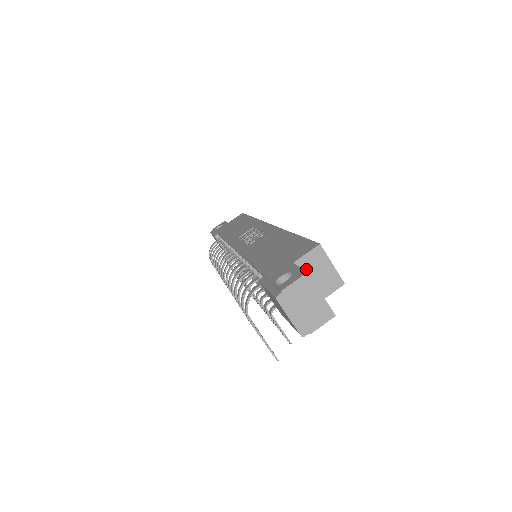
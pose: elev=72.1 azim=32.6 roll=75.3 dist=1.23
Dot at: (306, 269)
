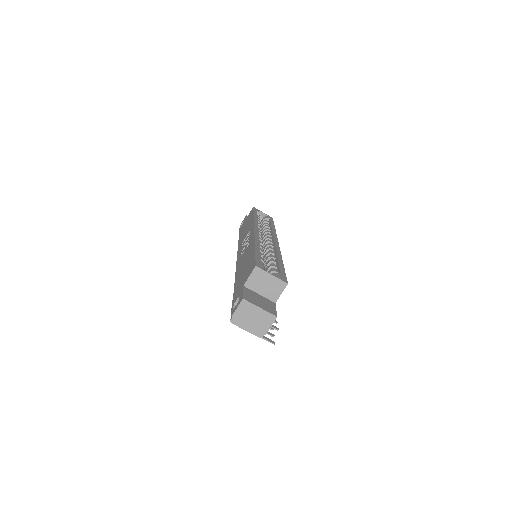
Dot at: (254, 286)
